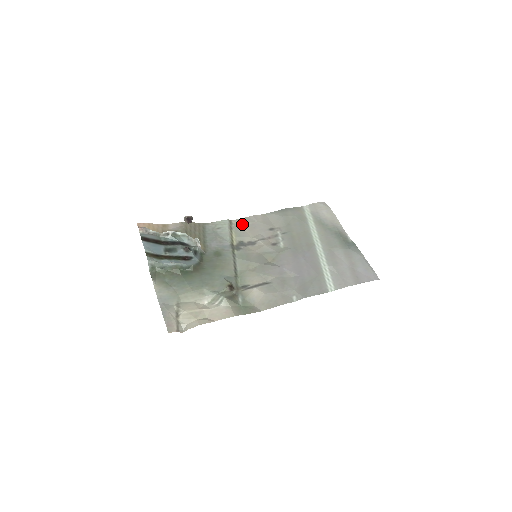
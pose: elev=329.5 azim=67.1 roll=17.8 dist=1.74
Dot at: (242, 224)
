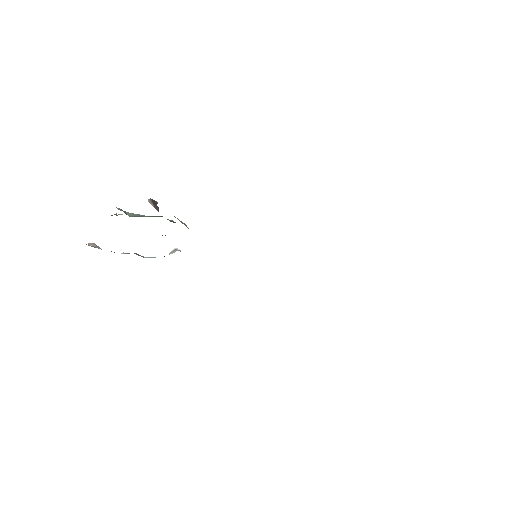
Dot at: occluded
